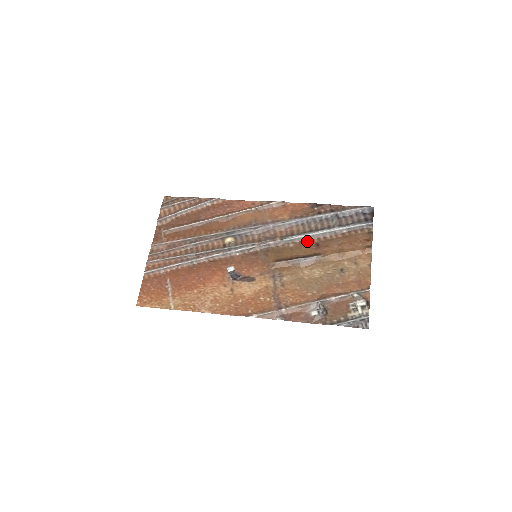
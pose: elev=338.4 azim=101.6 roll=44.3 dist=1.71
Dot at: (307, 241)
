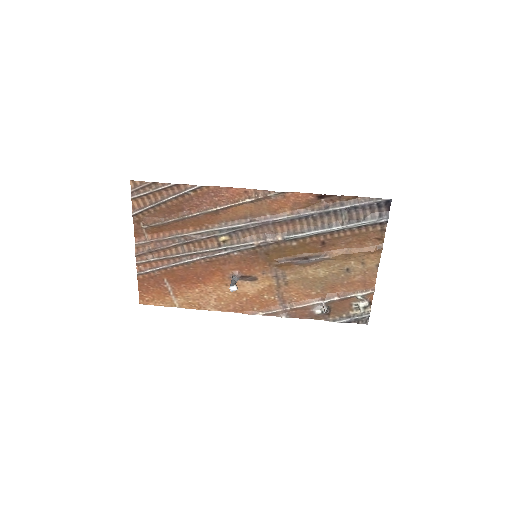
Dot at: (312, 239)
